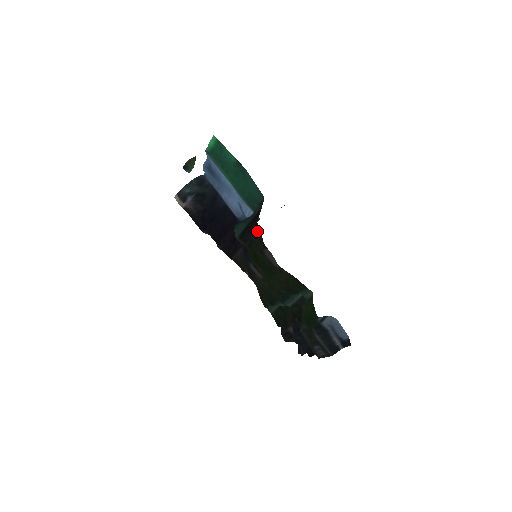
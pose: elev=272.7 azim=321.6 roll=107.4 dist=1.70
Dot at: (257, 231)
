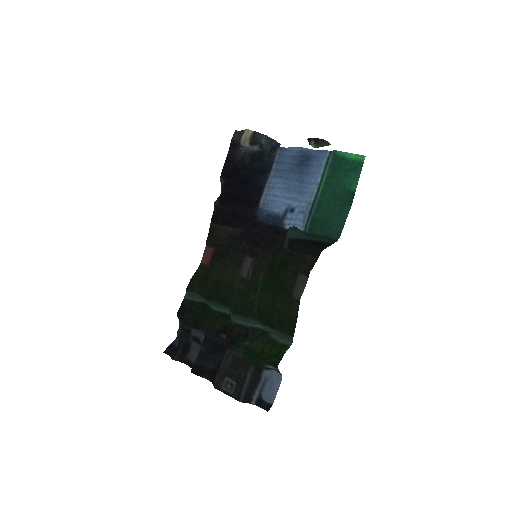
Dot at: (314, 255)
